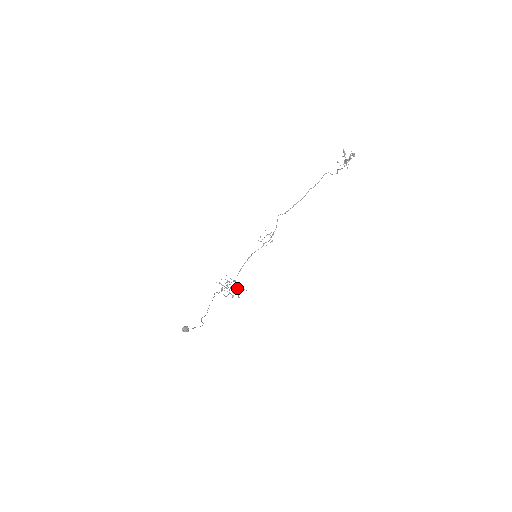
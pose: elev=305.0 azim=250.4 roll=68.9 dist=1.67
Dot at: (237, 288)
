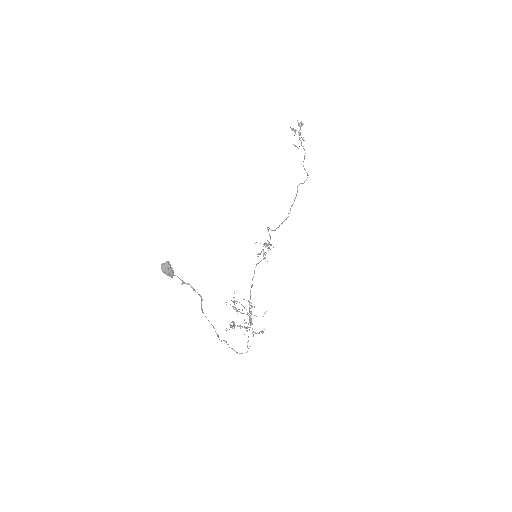
Dot at: occluded
